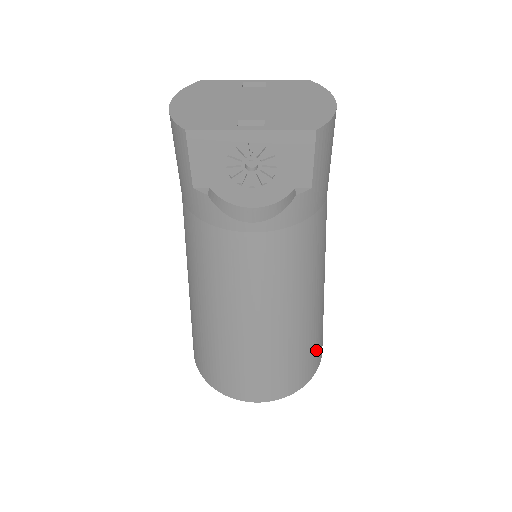
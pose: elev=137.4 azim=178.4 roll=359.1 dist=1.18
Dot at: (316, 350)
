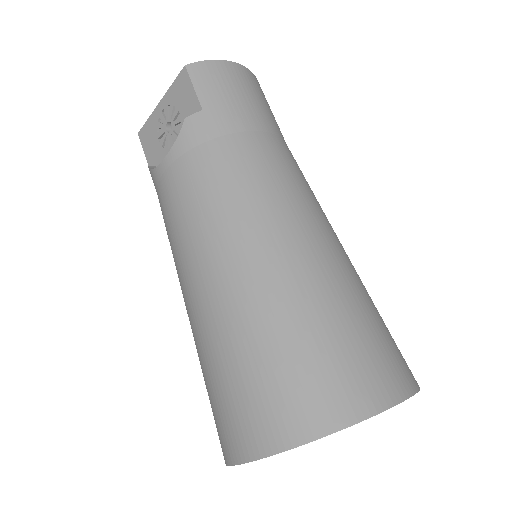
Dot at: (334, 358)
